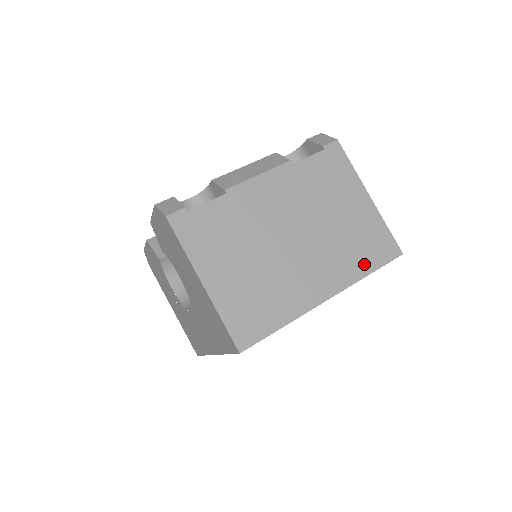
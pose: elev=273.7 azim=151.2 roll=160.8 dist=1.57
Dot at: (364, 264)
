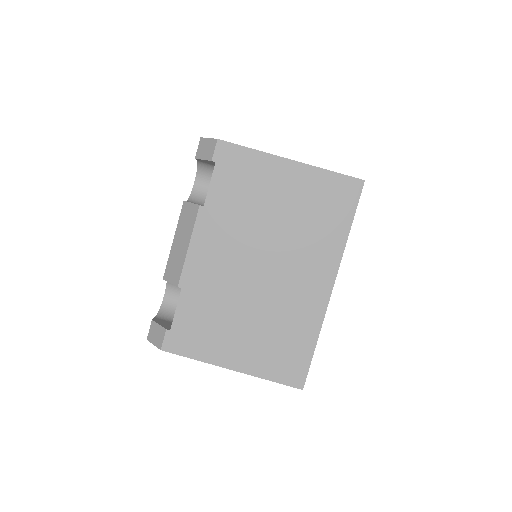
Dot at: (338, 227)
